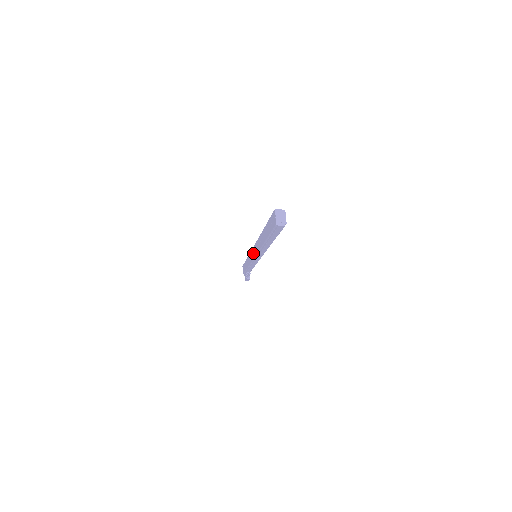
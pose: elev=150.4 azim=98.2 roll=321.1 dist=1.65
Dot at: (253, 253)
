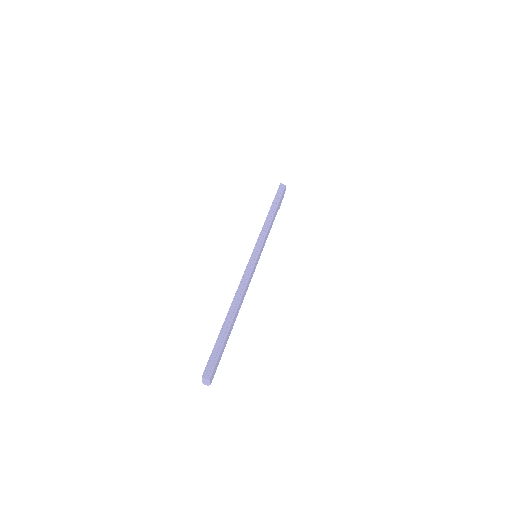
Dot at: occluded
